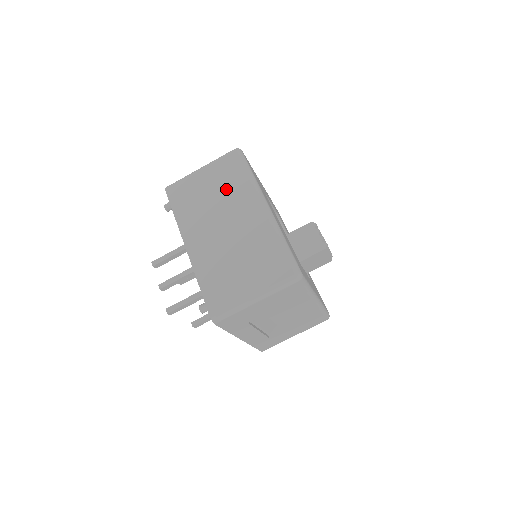
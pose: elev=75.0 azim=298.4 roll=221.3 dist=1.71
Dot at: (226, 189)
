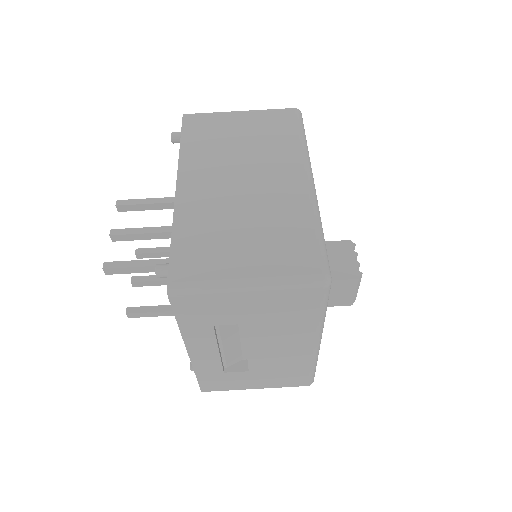
Dot at: (264, 142)
